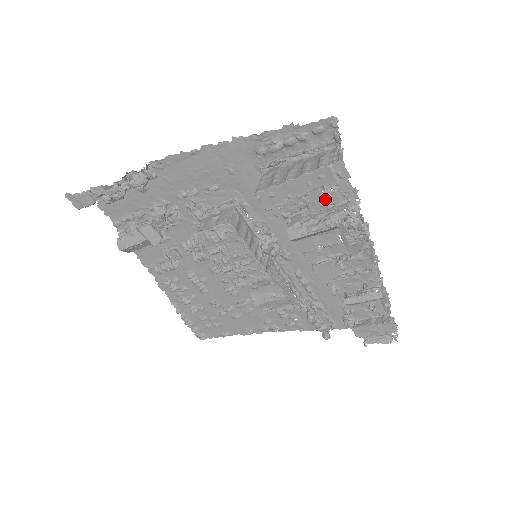
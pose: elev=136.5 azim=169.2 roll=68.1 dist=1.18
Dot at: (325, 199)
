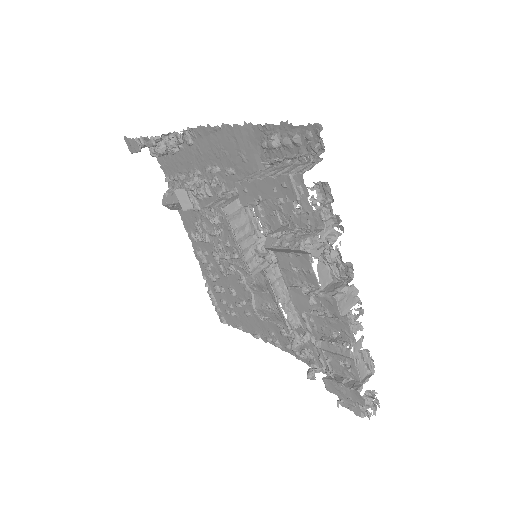
Dot at: occluded
